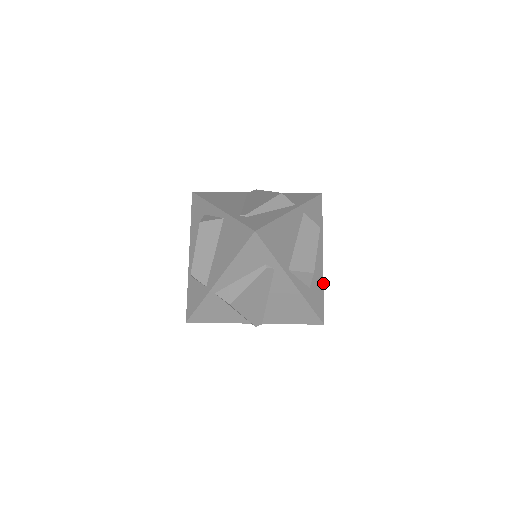
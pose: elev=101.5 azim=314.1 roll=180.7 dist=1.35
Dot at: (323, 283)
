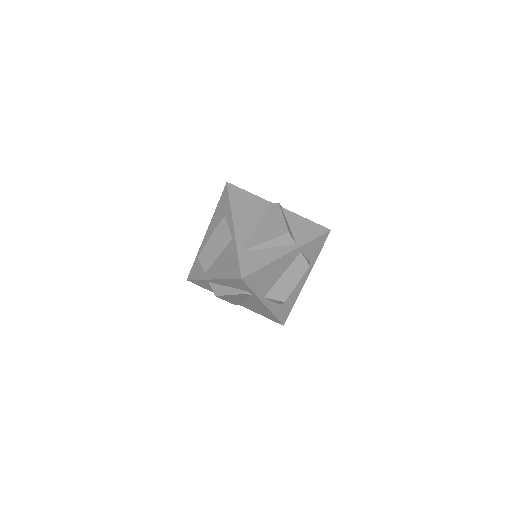
Dot at: occluded
